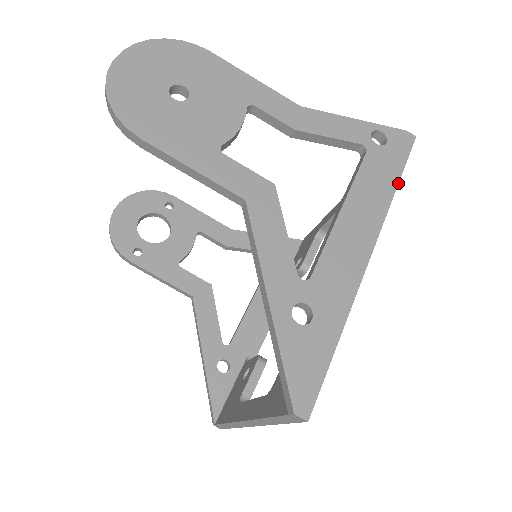
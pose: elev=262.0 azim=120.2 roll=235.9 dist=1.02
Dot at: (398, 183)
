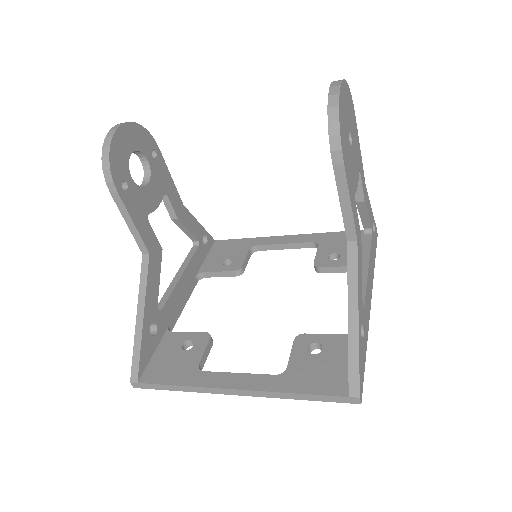
Dot at: occluded
